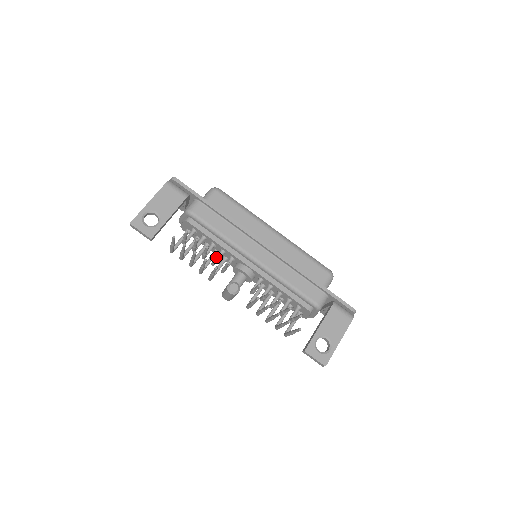
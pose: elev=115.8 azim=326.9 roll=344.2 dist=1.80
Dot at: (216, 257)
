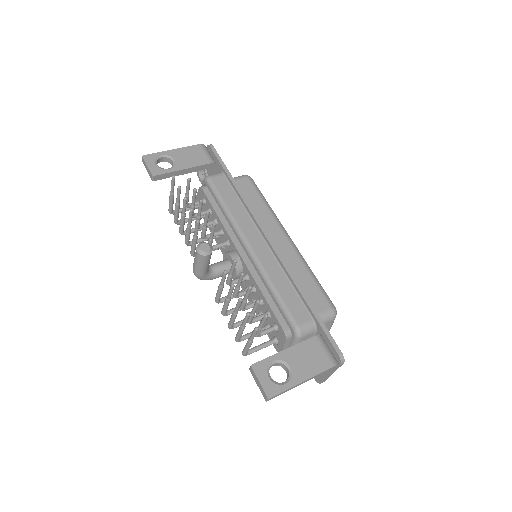
Dot at: (205, 215)
